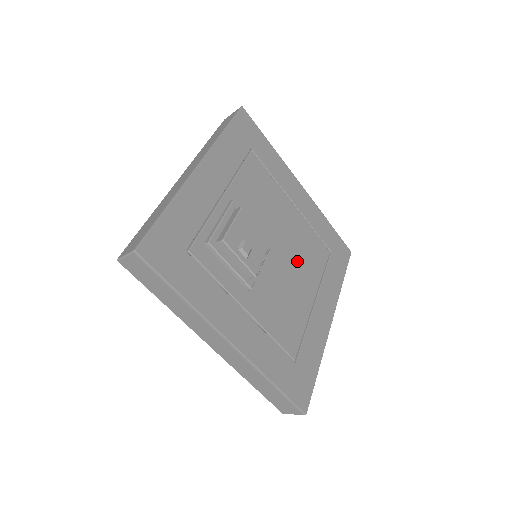
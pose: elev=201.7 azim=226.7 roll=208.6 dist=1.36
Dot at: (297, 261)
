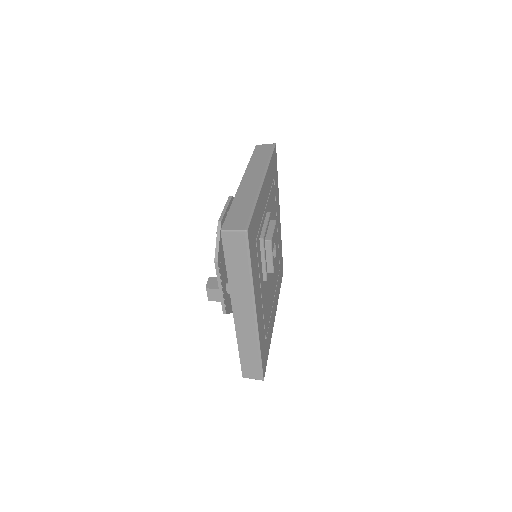
Dot at: occluded
